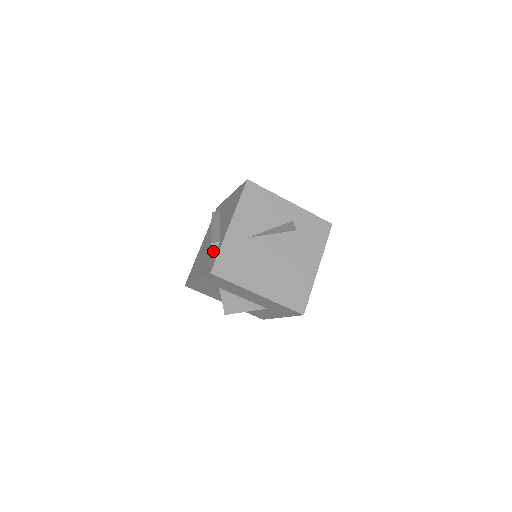
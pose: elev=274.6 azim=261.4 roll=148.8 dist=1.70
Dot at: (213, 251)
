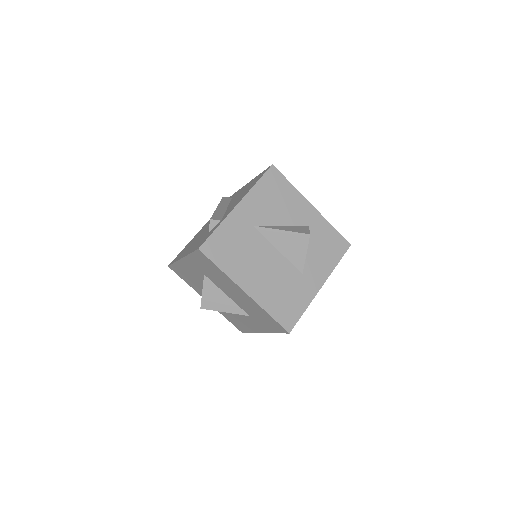
Dot at: (210, 229)
